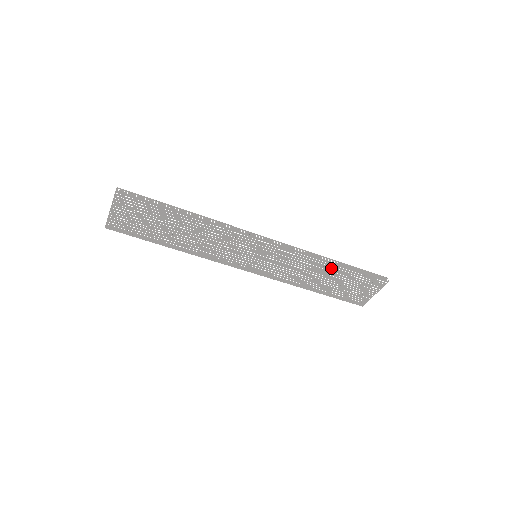
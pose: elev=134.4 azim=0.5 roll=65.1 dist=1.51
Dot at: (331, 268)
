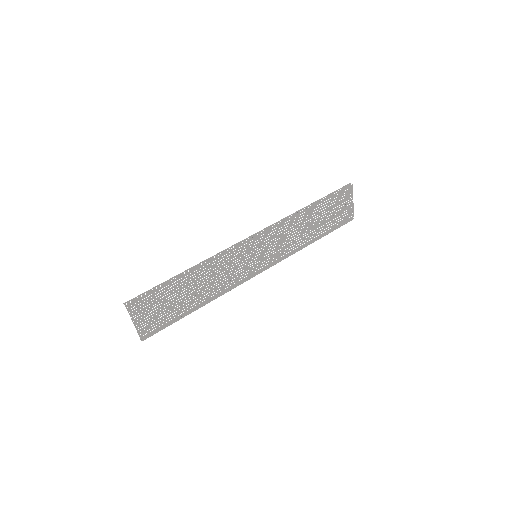
Dot at: (309, 214)
